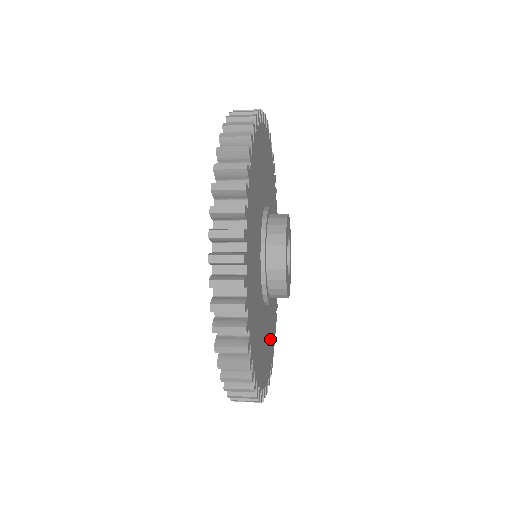
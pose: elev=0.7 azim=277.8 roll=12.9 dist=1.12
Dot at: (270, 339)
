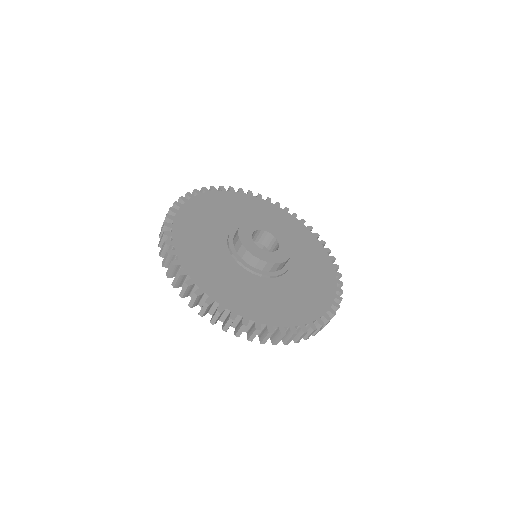
Dot at: (299, 303)
